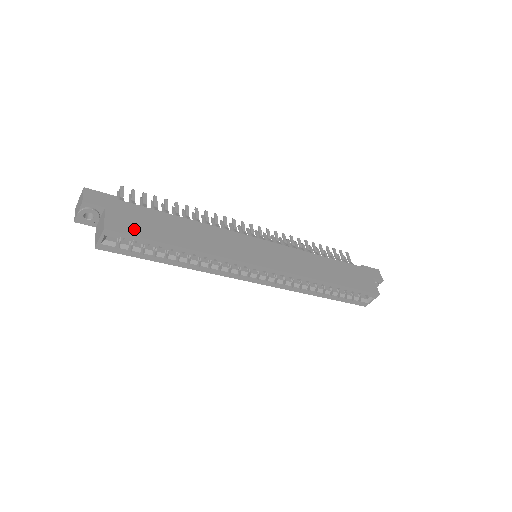
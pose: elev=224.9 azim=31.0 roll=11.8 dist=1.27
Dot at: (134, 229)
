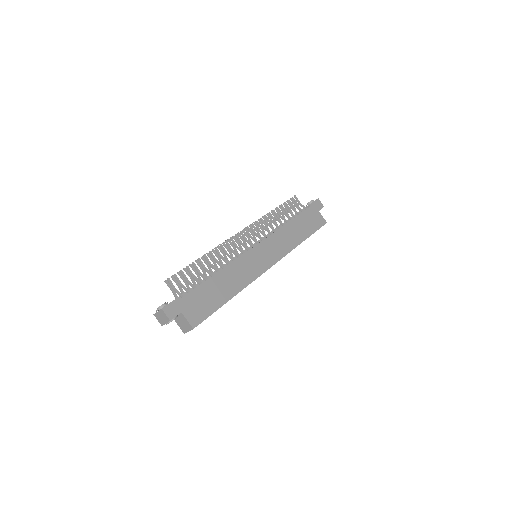
Dot at: (204, 313)
